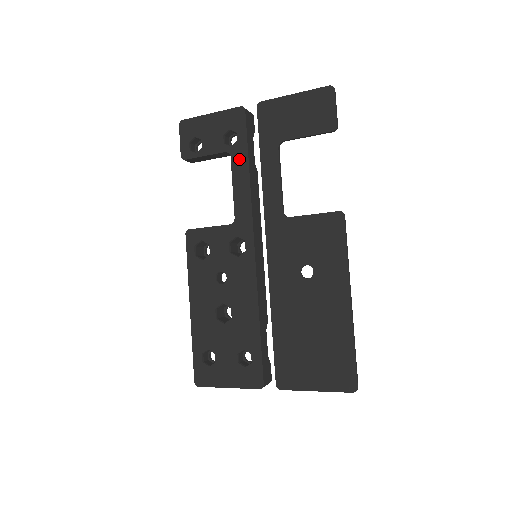
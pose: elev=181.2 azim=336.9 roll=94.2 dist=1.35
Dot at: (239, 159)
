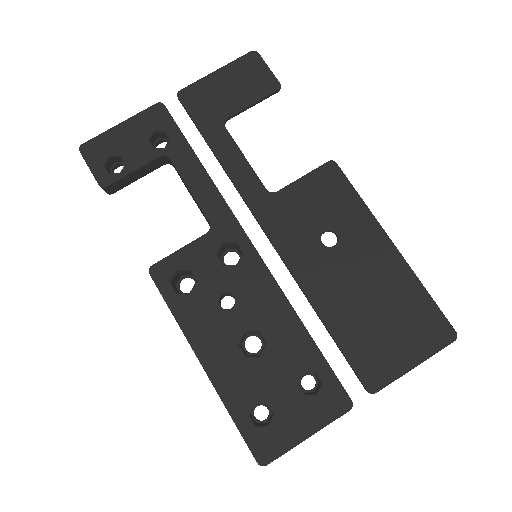
Dot at: (182, 157)
